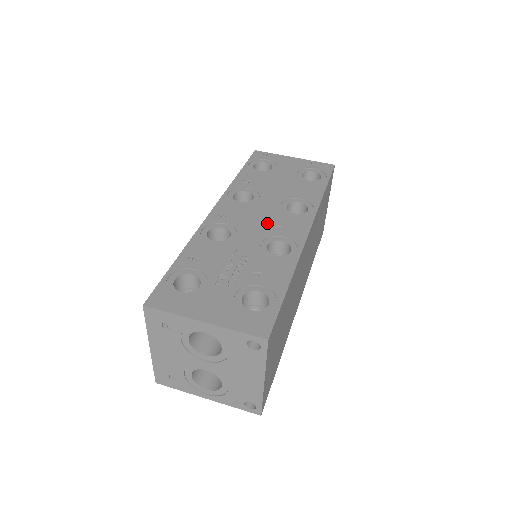
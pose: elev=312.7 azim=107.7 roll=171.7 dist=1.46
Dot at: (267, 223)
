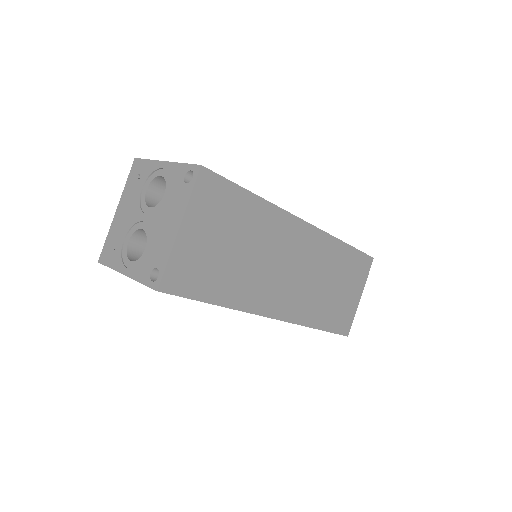
Dot at: occluded
